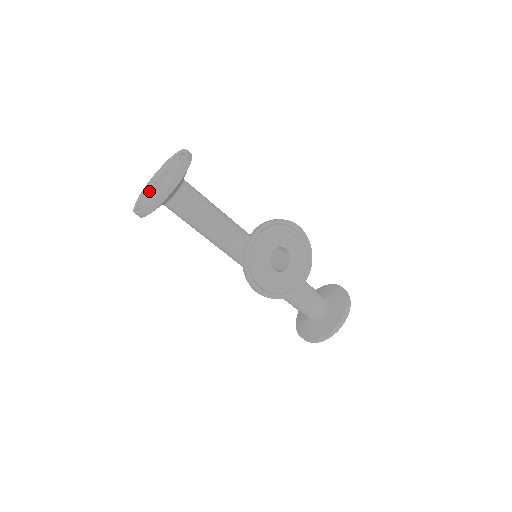
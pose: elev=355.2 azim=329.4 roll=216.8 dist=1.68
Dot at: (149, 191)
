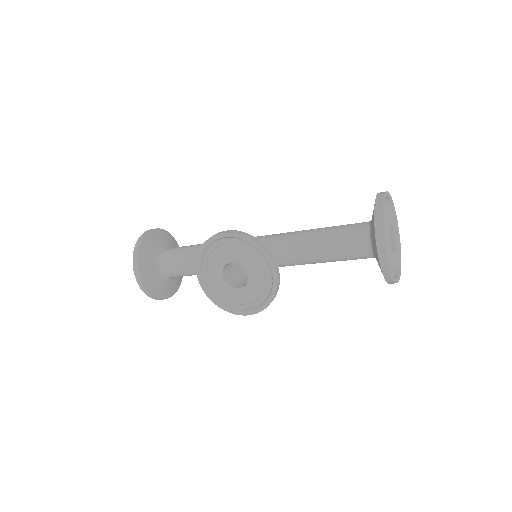
Dot at: occluded
